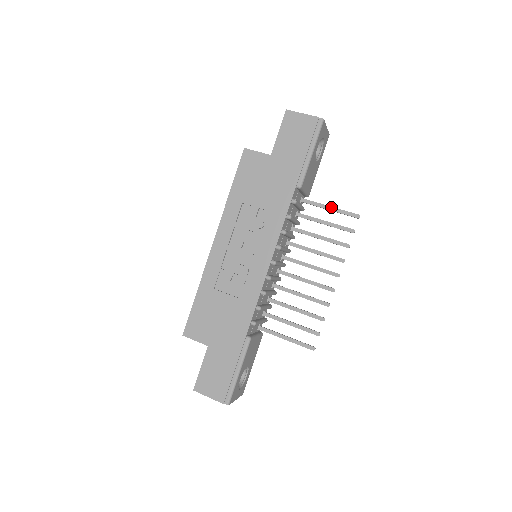
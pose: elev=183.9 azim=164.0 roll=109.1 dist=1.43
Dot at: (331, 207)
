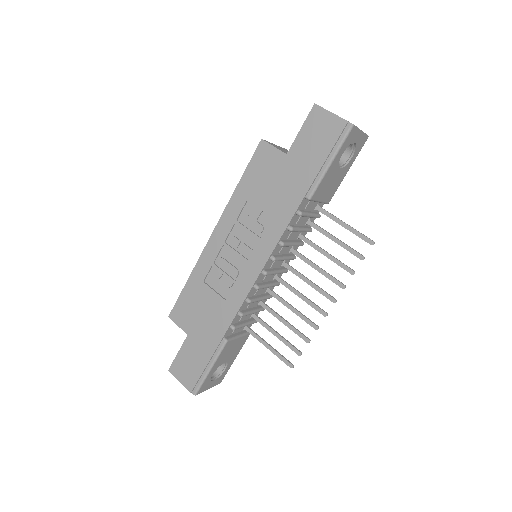
Dot at: (346, 224)
